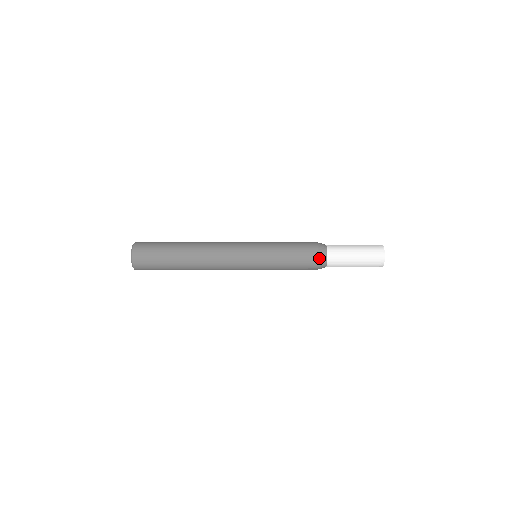
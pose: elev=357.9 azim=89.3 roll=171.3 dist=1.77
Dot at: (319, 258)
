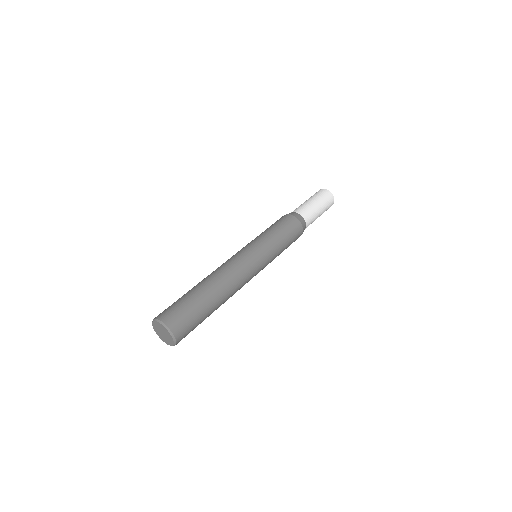
Dot at: (301, 223)
